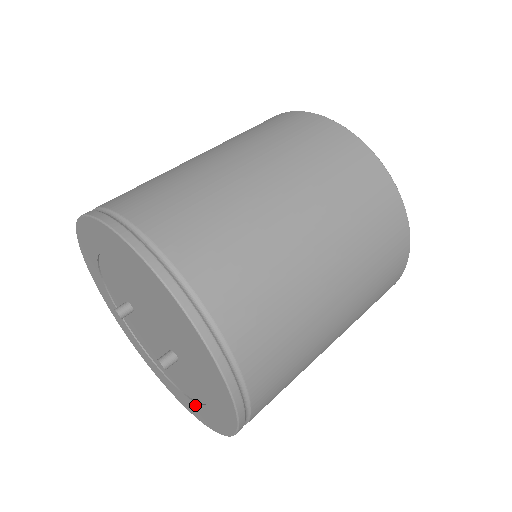
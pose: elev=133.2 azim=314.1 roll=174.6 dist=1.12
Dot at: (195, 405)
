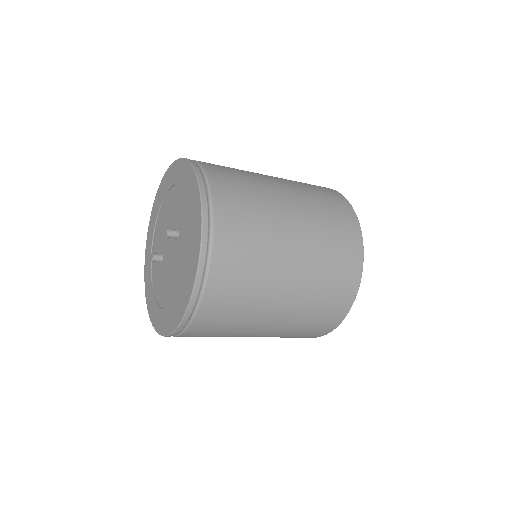
Dot at: (187, 271)
